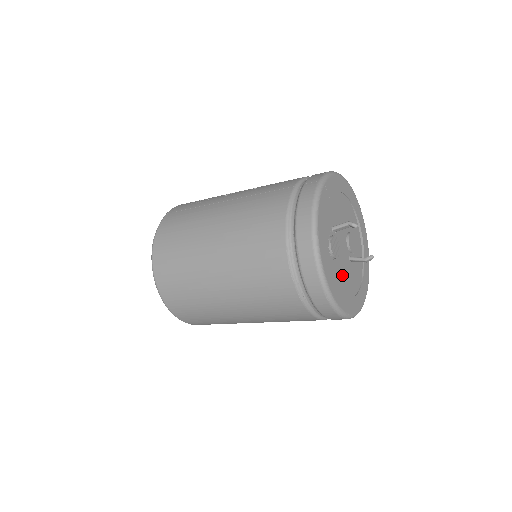
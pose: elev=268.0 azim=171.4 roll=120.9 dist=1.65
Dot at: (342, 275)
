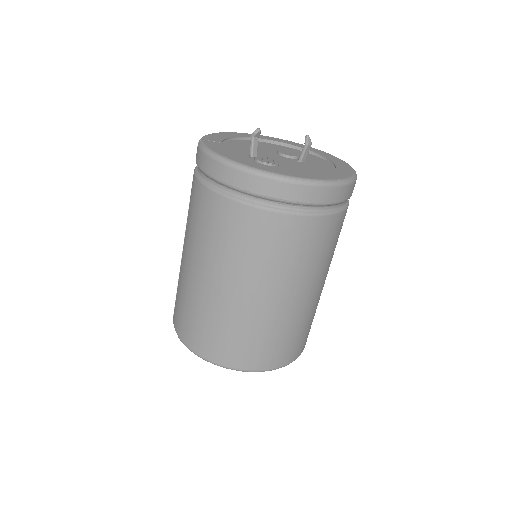
Dot at: (302, 170)
